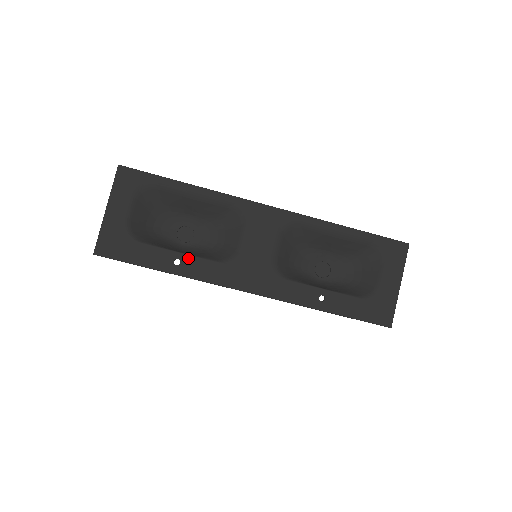
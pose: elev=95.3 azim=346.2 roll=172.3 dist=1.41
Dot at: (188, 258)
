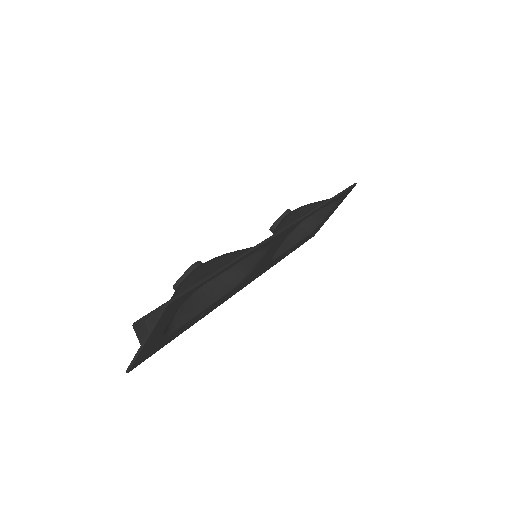
Dot at: (212, 306)
